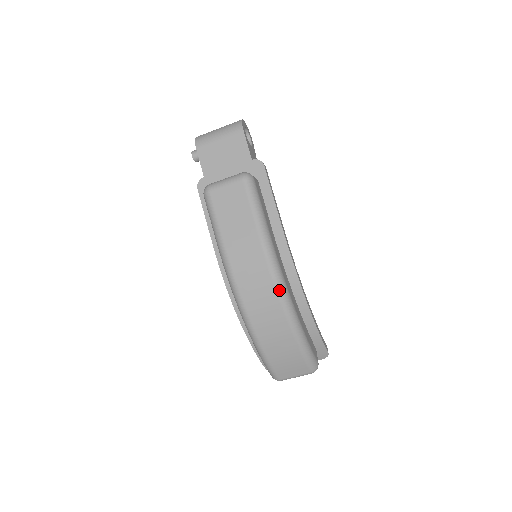
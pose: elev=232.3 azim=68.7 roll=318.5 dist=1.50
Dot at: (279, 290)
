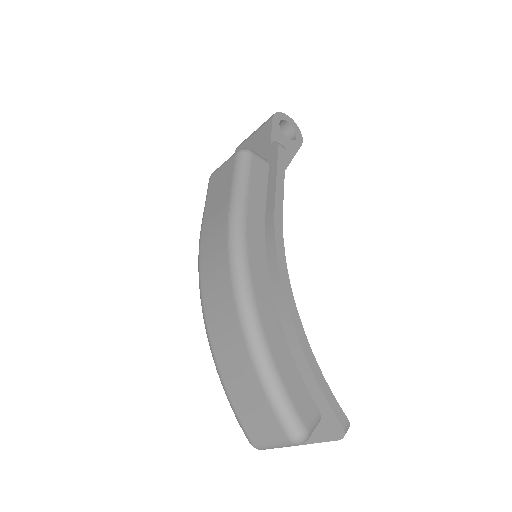
Dot at: (234, 278)
